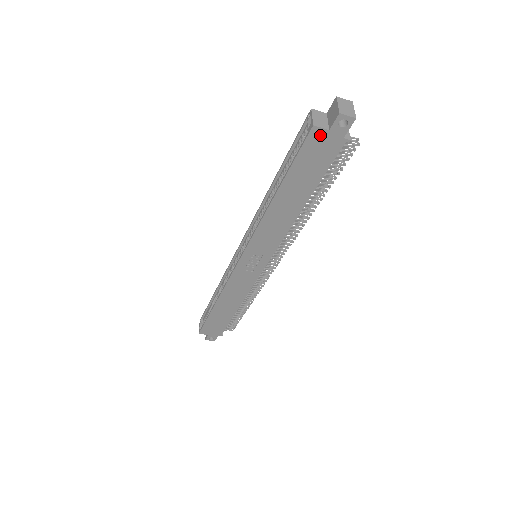
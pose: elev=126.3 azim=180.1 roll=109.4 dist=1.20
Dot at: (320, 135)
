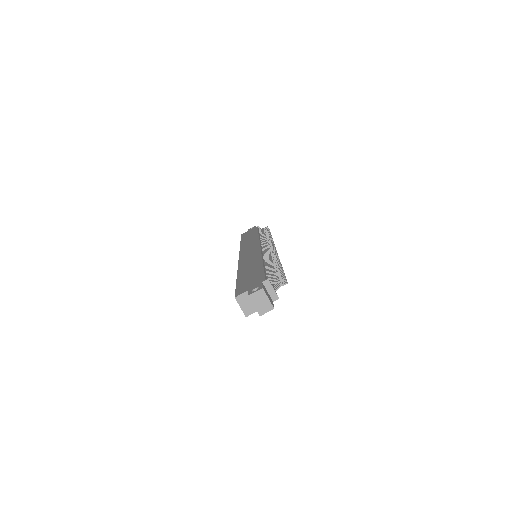
Dot at: (255, 310)
